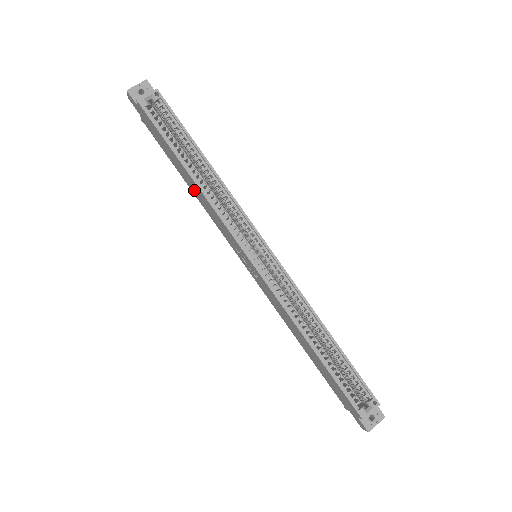
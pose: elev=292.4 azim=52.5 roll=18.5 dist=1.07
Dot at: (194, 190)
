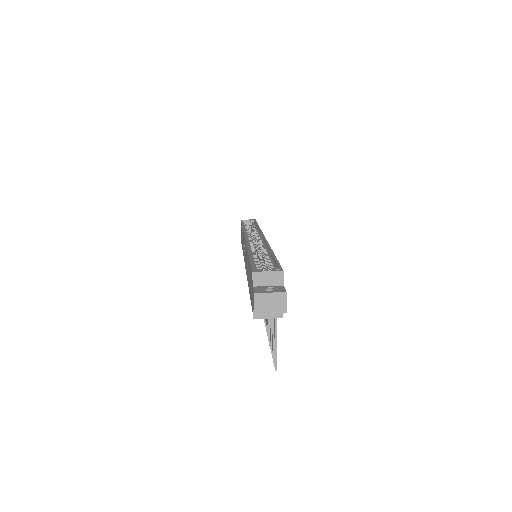
Dot at: occluded
